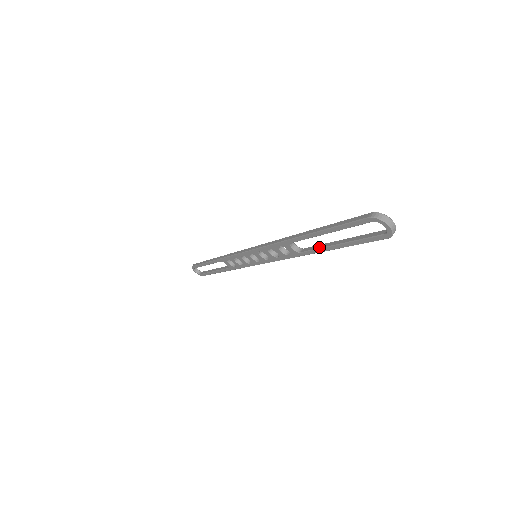
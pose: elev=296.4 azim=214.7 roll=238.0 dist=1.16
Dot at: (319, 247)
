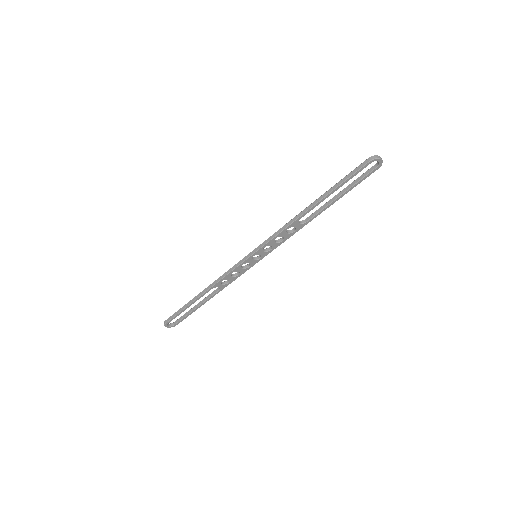
Dot at: (323, 208)
